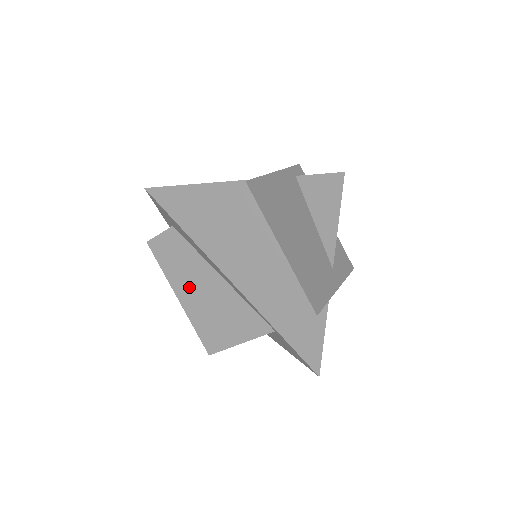
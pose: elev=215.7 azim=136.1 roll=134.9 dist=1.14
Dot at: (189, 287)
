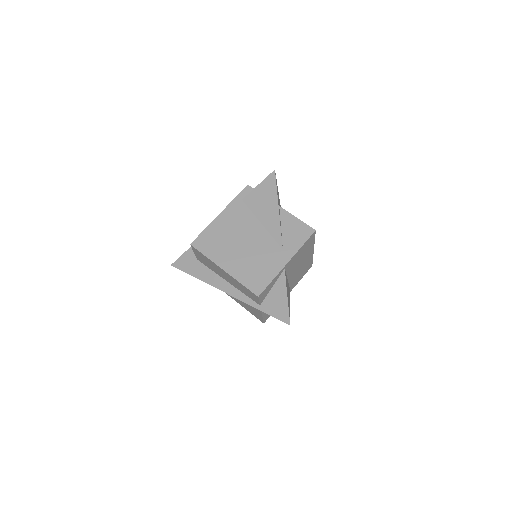
Dot at: occluded
